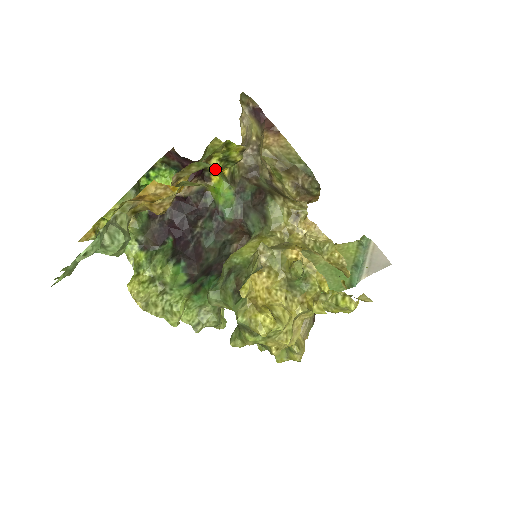
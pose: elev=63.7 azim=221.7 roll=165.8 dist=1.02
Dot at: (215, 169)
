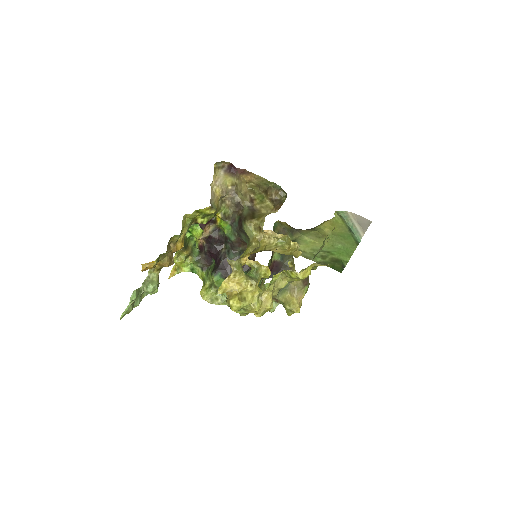
Dot at: (203, 223)
